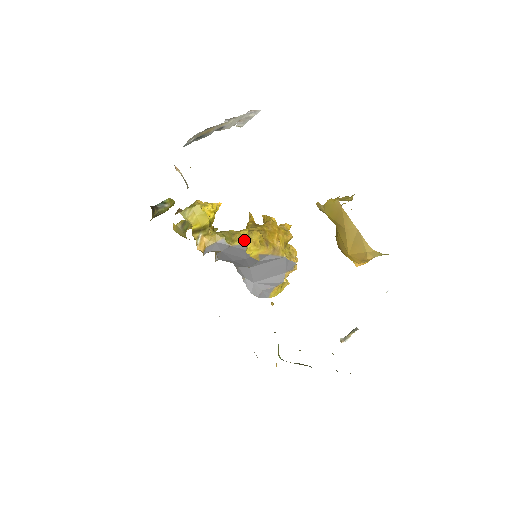
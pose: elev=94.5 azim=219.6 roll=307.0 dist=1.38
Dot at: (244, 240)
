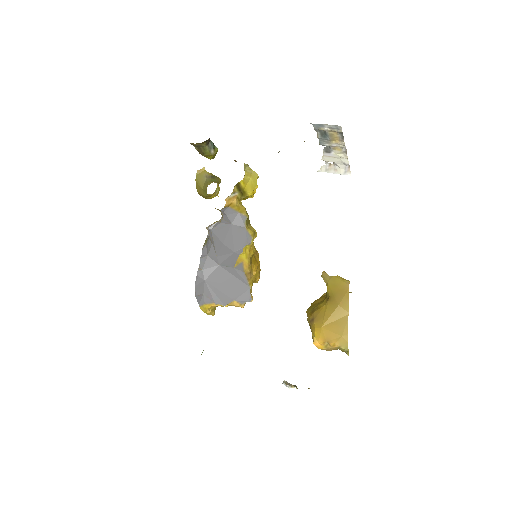
Dot at: occluded
